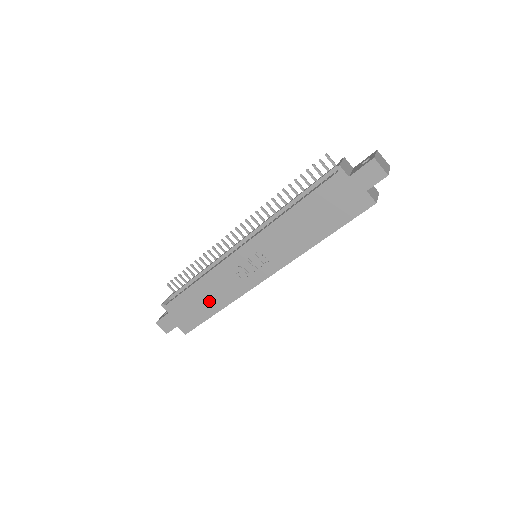
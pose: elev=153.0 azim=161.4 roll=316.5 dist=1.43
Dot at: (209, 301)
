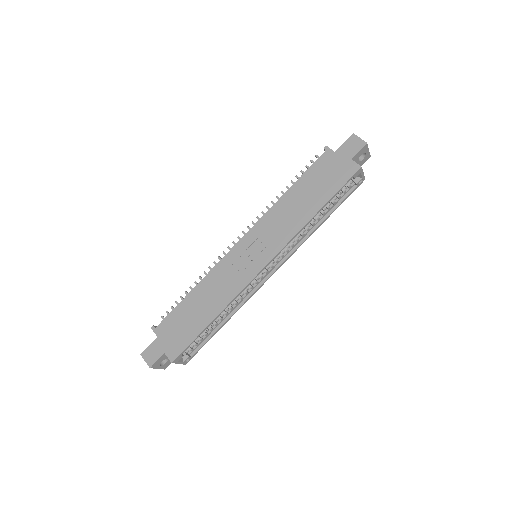
Dot at: (204, 309)
